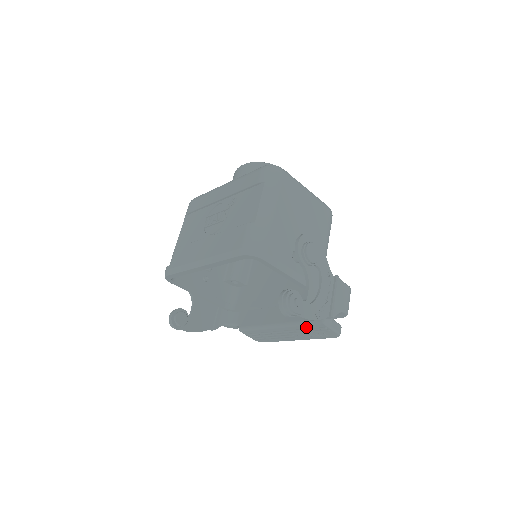
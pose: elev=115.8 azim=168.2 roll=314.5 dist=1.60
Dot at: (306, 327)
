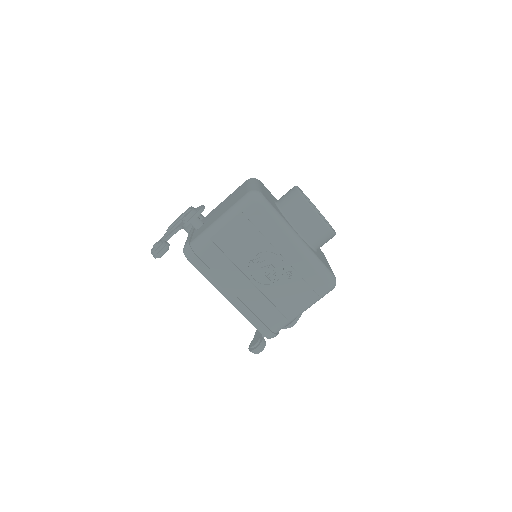
Dot at: occluded
